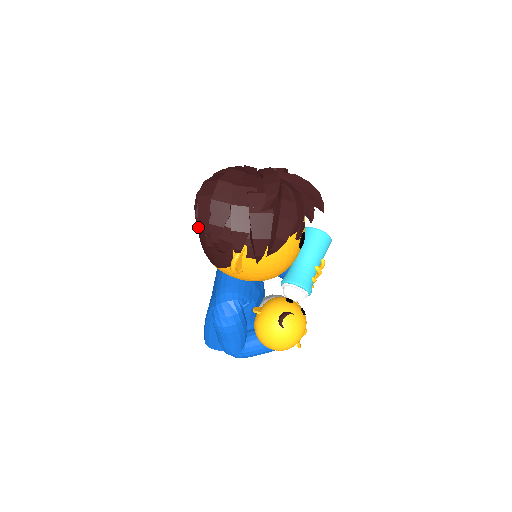
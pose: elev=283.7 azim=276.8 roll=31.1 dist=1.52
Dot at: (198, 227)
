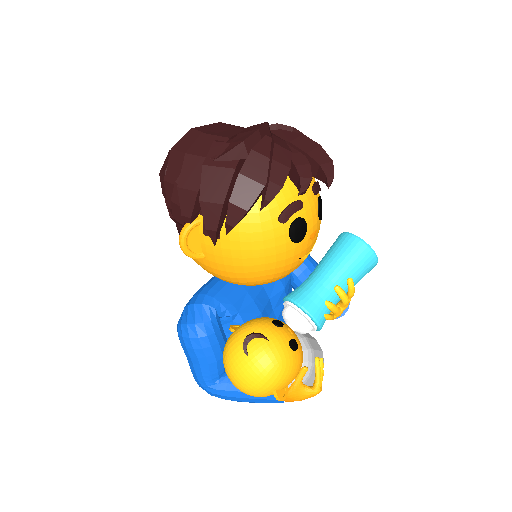
Dot at: occluded
